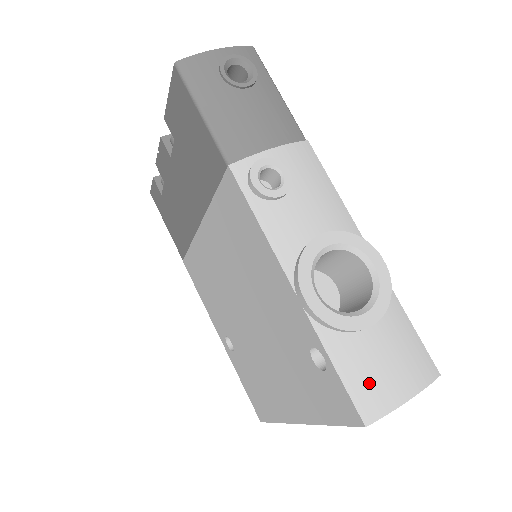
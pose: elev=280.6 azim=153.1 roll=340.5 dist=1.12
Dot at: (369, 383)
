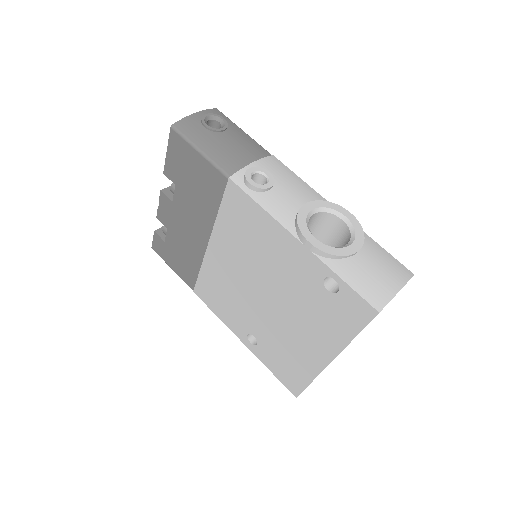
Dot at: (371, 285)
